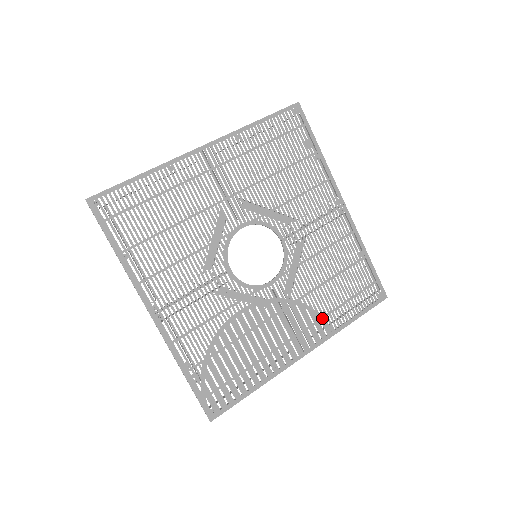
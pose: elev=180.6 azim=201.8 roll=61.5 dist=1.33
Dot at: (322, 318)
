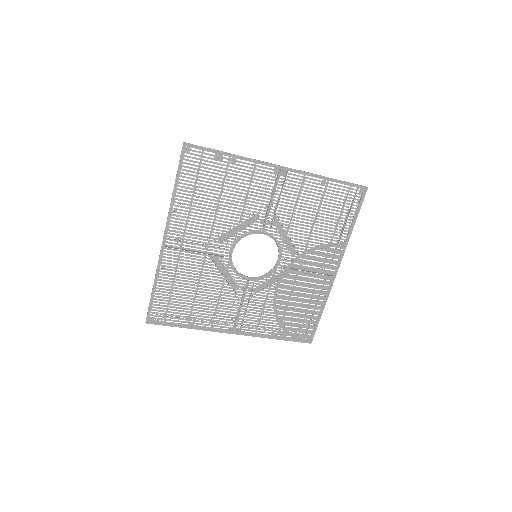
Dot at: (330, 245)
